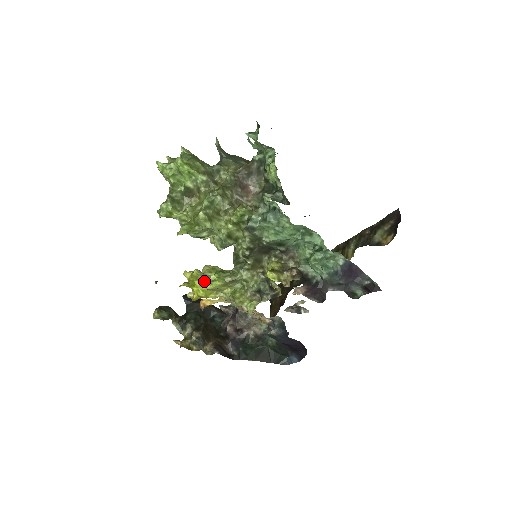
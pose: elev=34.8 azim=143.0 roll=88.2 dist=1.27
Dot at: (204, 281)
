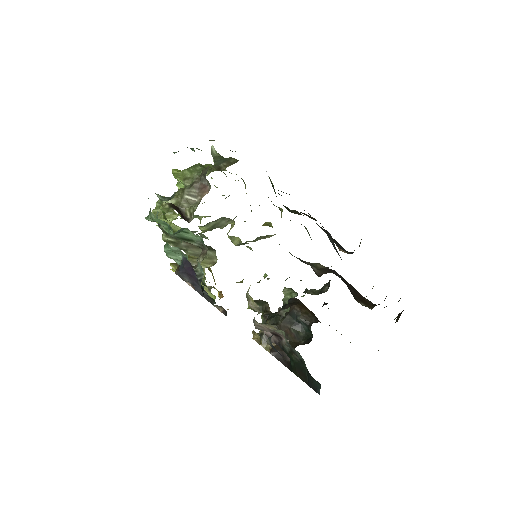
Dot at: occluded
